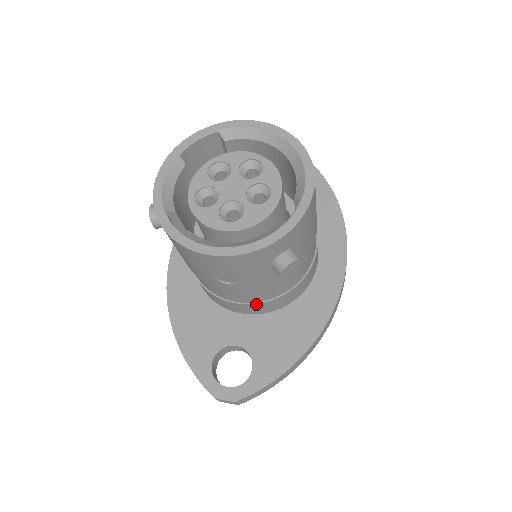
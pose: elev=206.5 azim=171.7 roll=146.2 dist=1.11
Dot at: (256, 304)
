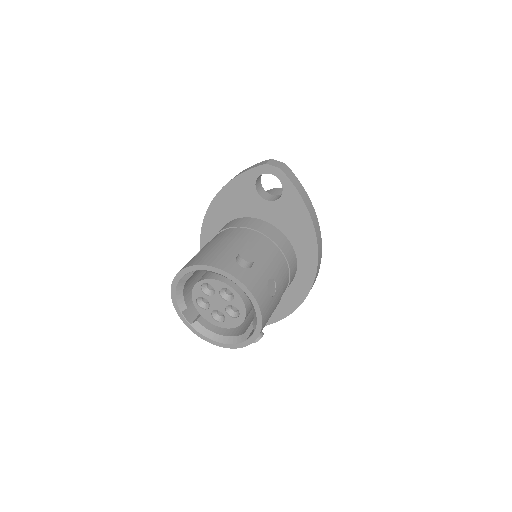
Dot at: occluded
